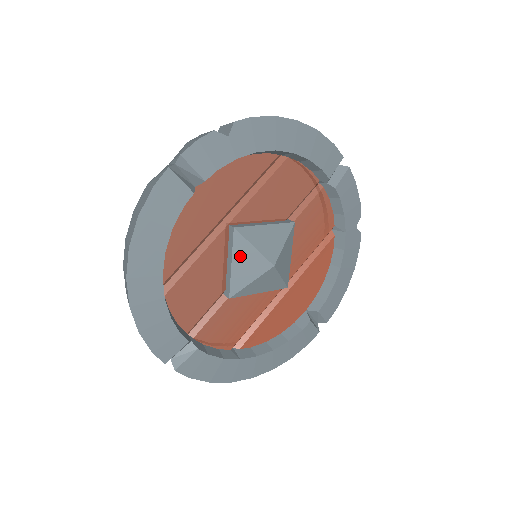
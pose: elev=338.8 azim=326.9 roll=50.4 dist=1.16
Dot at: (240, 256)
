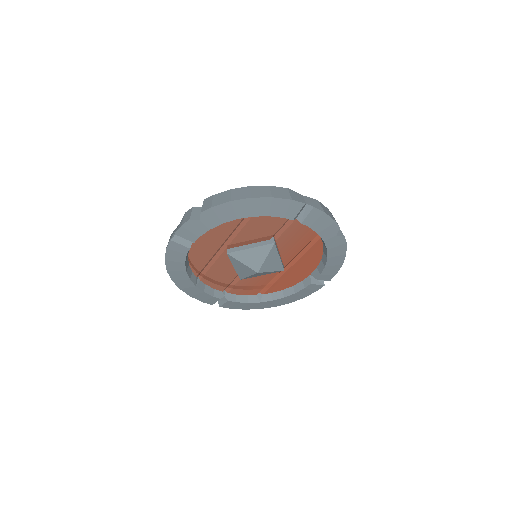
Dot at: (237, 265)
